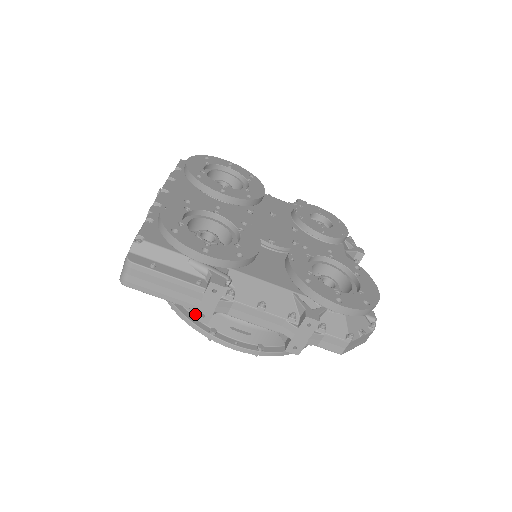
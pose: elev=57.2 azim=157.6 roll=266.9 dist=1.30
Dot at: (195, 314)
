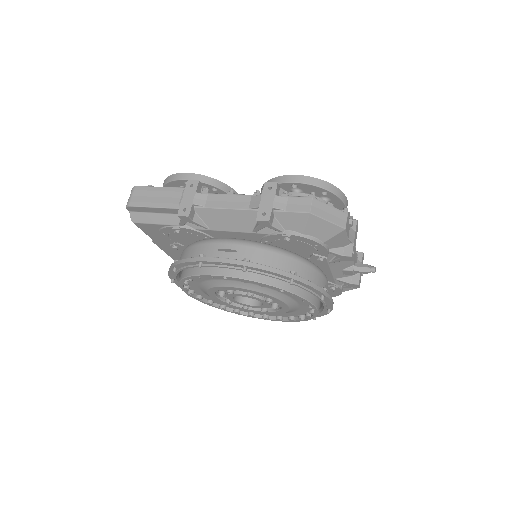
Dot at: (178, 211)
